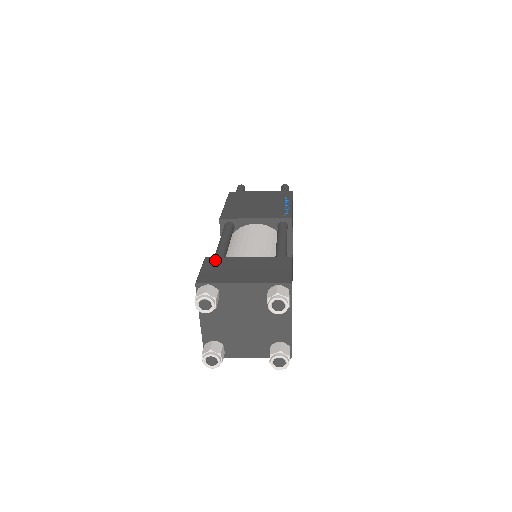
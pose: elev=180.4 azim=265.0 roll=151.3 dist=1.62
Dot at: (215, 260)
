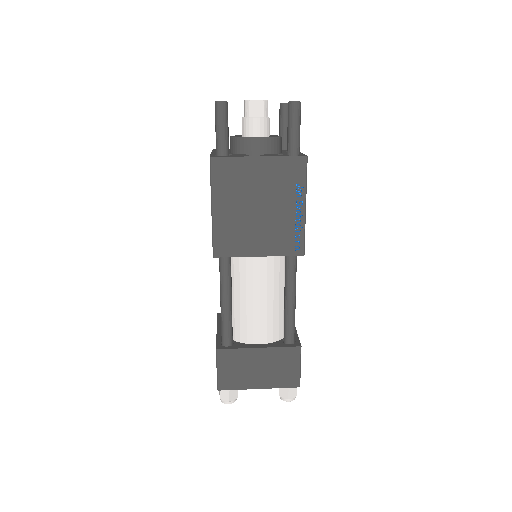
Dot at: (228, 355)
